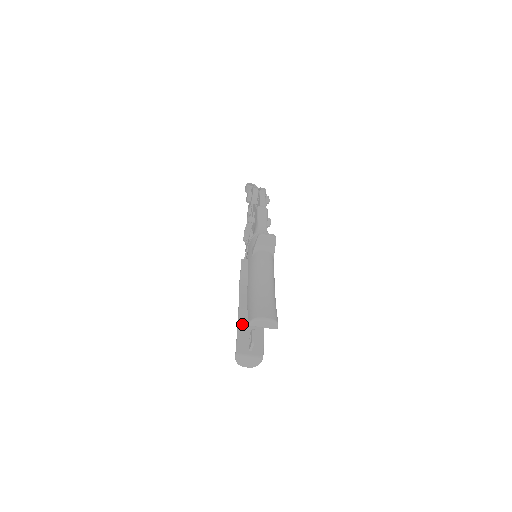
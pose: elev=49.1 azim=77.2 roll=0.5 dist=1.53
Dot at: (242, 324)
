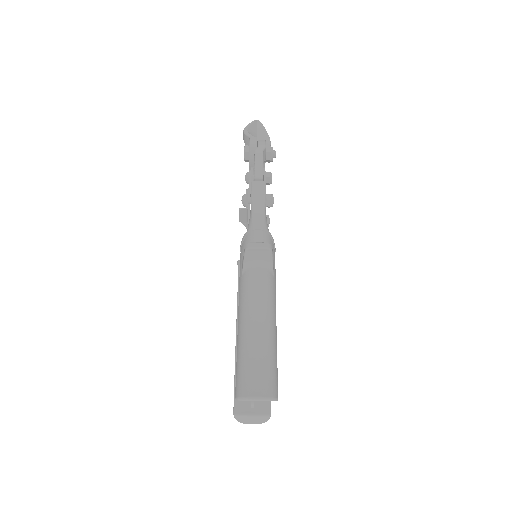
Dot at: occluded
